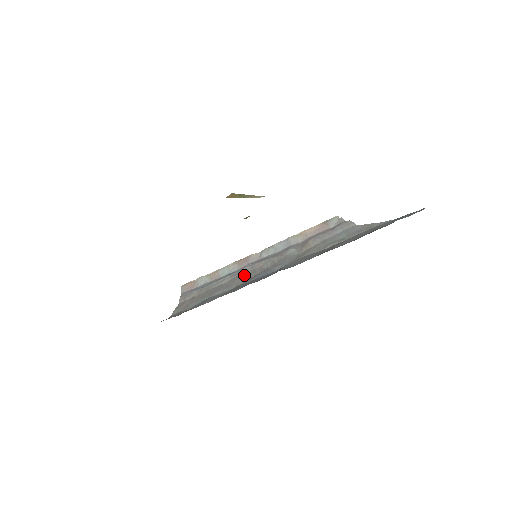
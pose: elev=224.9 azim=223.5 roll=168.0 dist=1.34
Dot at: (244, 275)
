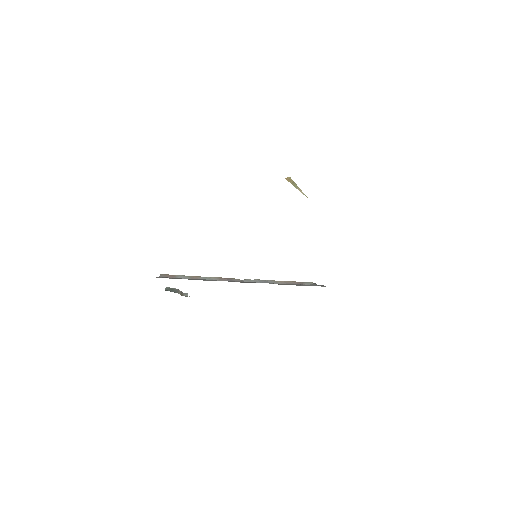
Dot at: occluded
